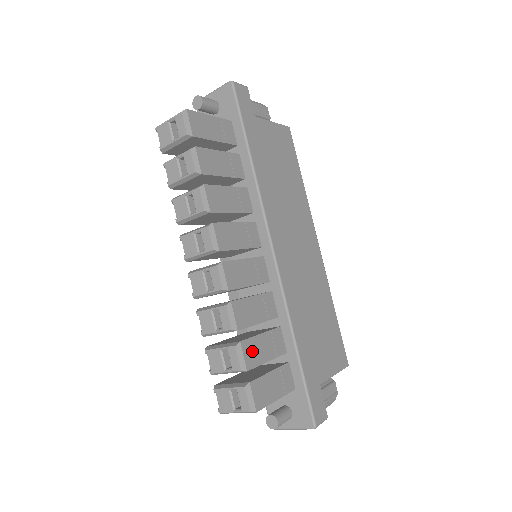
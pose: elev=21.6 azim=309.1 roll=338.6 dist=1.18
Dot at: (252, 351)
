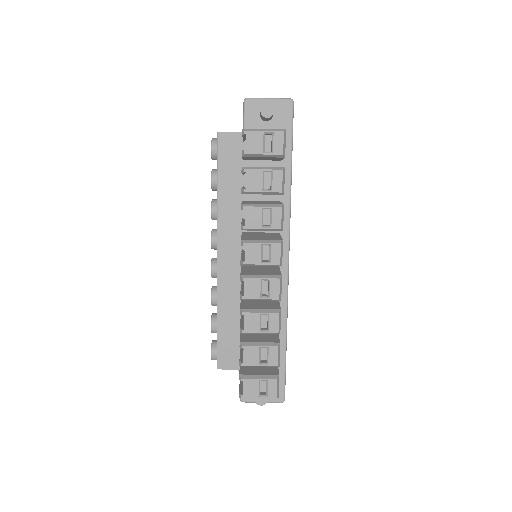
Dot at: occluded
